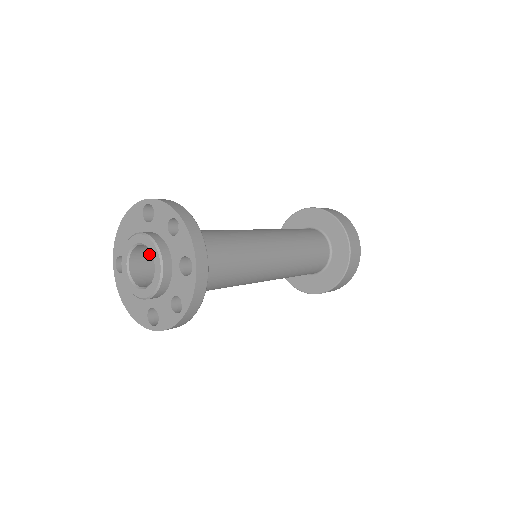
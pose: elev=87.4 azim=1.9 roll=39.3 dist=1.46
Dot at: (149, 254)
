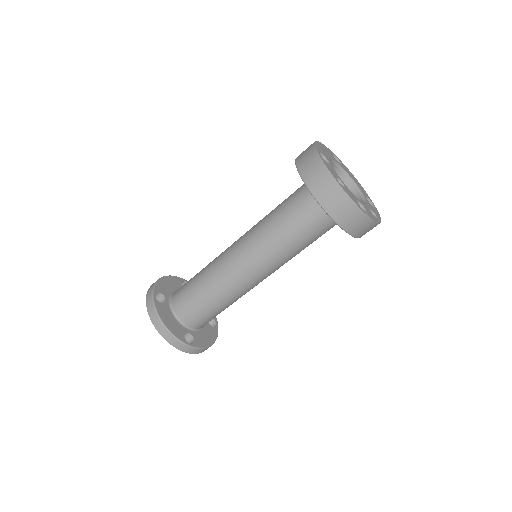
Dot at: occluded
